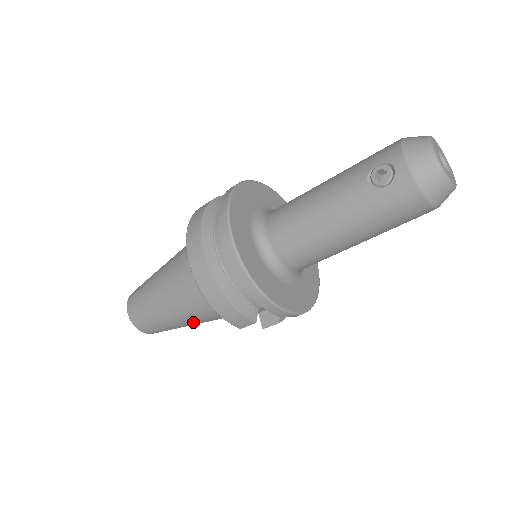
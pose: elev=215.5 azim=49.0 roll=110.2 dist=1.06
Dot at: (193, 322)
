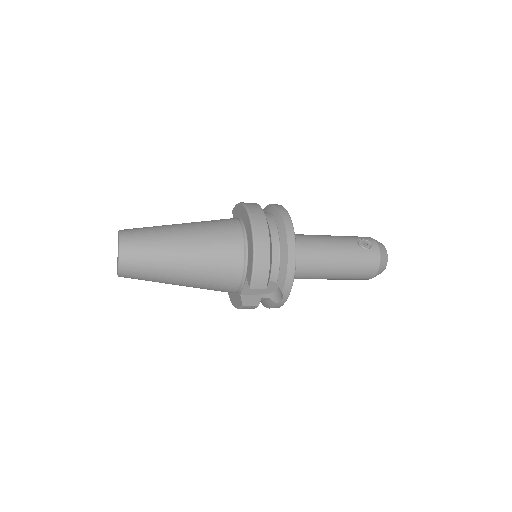
Dot at: (189, 275)
